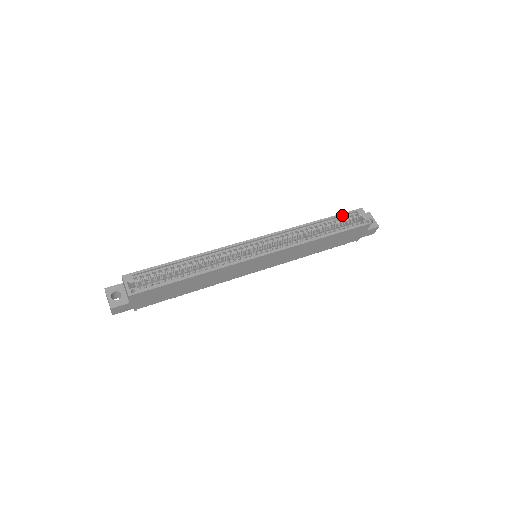
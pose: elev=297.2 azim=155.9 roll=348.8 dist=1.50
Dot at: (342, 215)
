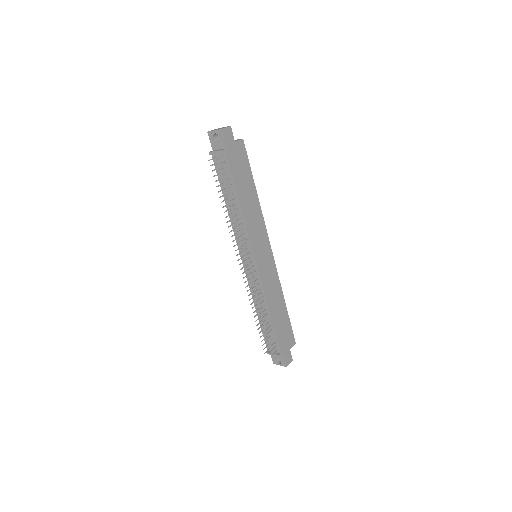
Dot at: occluded
